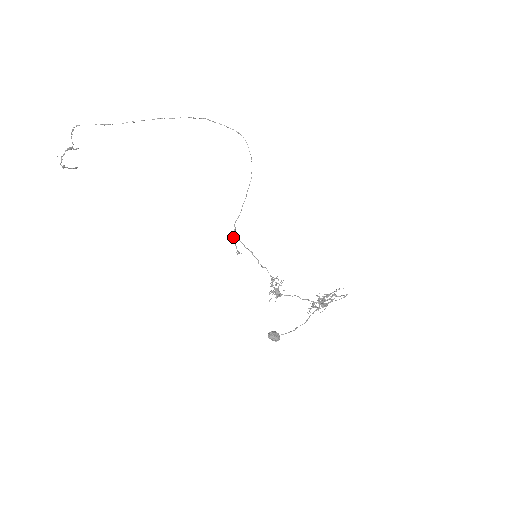
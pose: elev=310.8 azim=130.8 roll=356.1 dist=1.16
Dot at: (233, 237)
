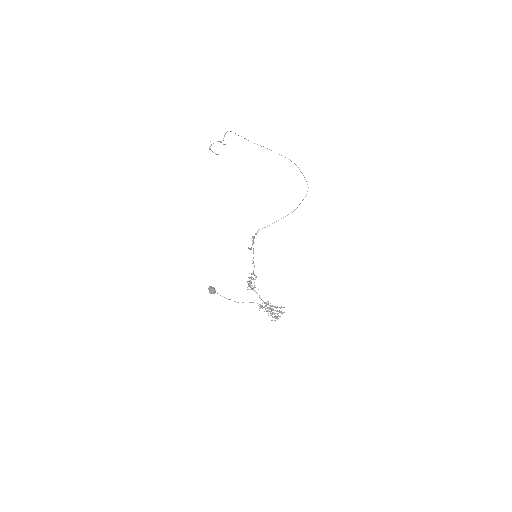
Dot at: (253, 237)
